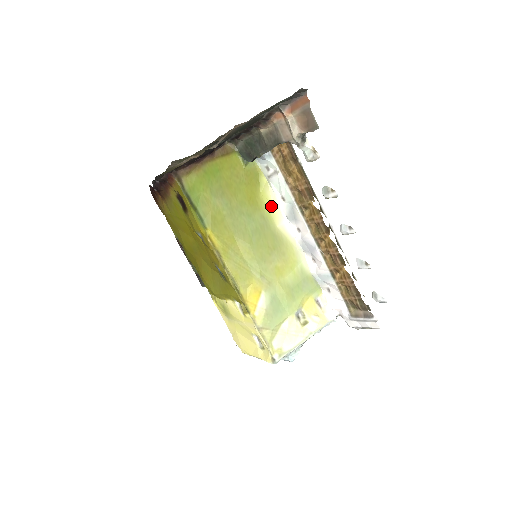
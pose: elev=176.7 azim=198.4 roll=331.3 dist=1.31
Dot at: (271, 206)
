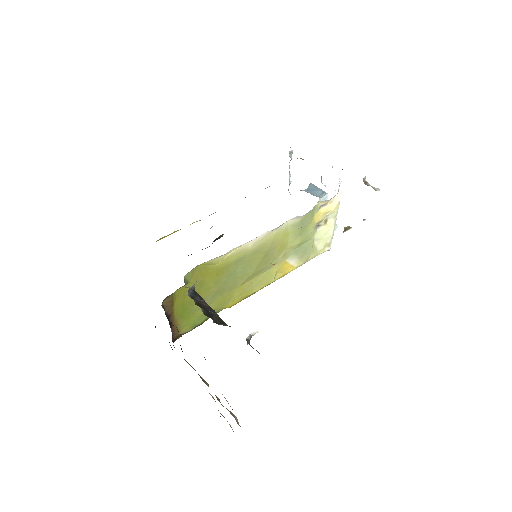
Dot at: (232, 255)
